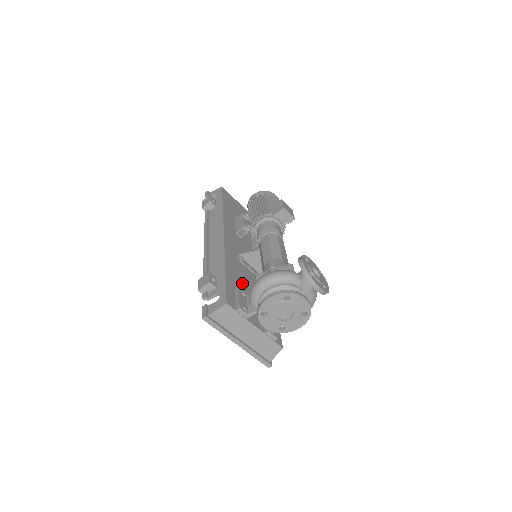
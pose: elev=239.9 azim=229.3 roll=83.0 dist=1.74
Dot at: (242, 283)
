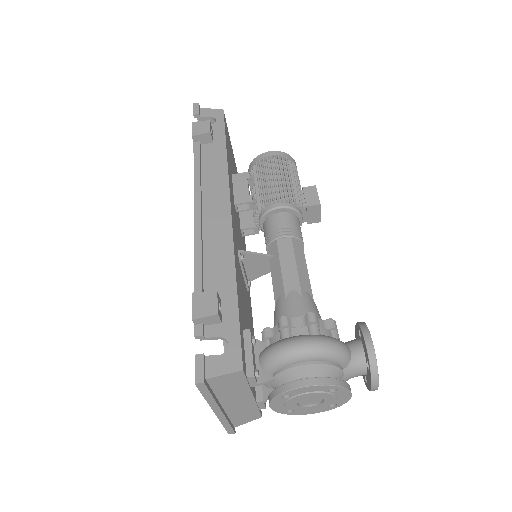
Dot at: (243, 309)
